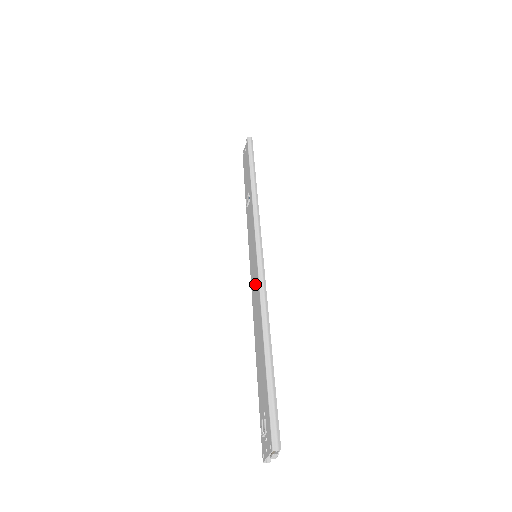
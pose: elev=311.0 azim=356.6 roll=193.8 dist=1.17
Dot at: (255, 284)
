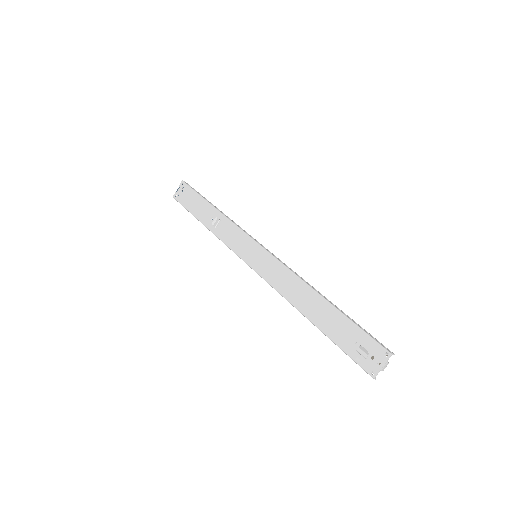
Dot at: (275, 271)
